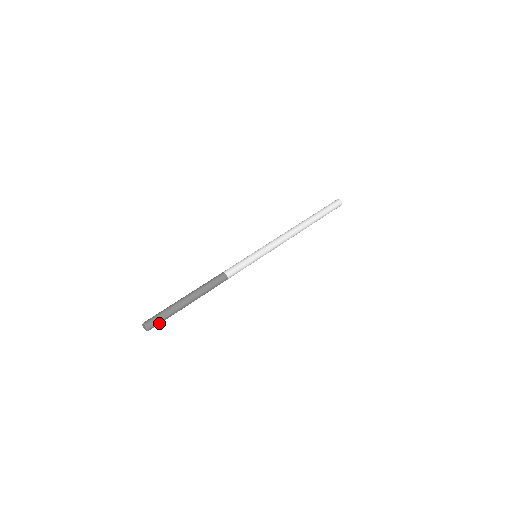
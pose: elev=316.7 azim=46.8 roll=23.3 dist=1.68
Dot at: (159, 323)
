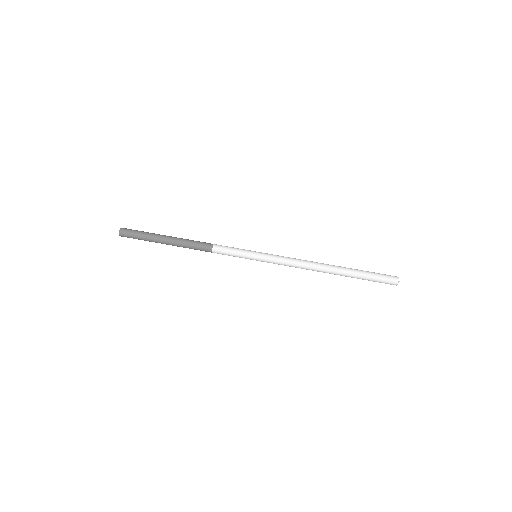
Dot at: (131, 236)
